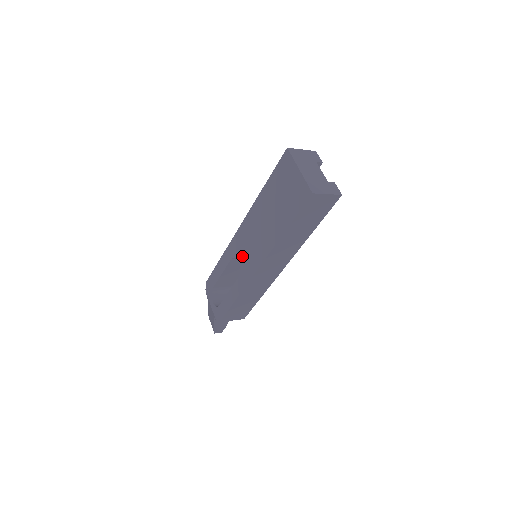
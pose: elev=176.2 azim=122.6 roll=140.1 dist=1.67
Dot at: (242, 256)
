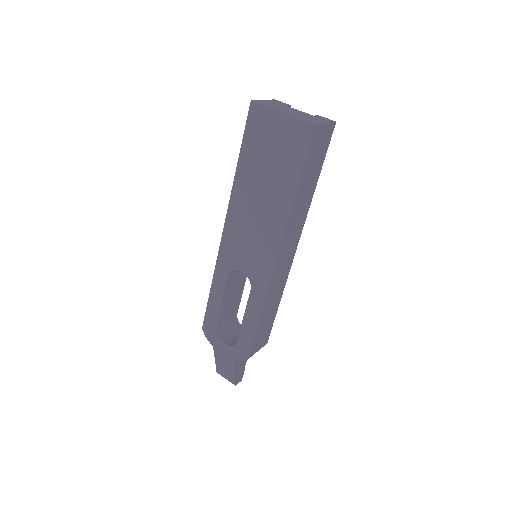
Dot at: (244, 261)
